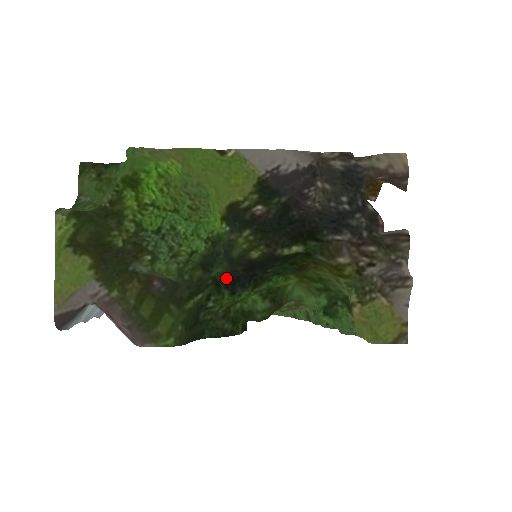
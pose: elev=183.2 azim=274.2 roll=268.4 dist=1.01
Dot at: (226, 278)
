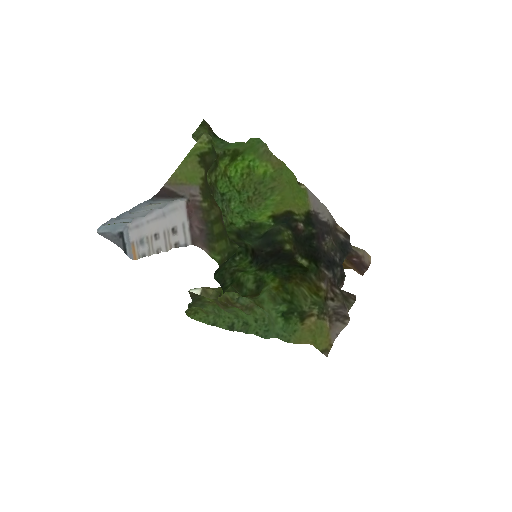
Dot at: (253, 250)
